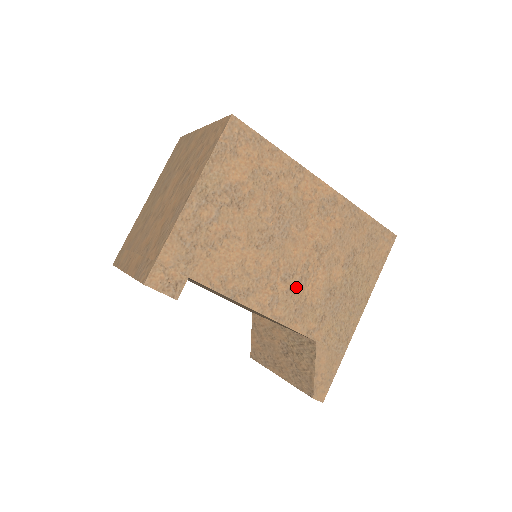
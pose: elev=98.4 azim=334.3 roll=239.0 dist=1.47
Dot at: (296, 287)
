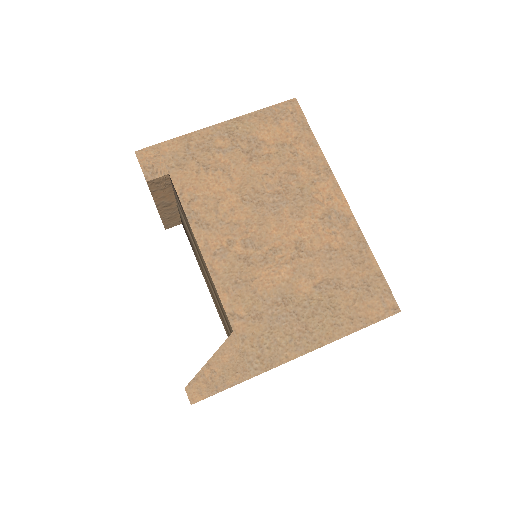
Dot at: (252, 261)
